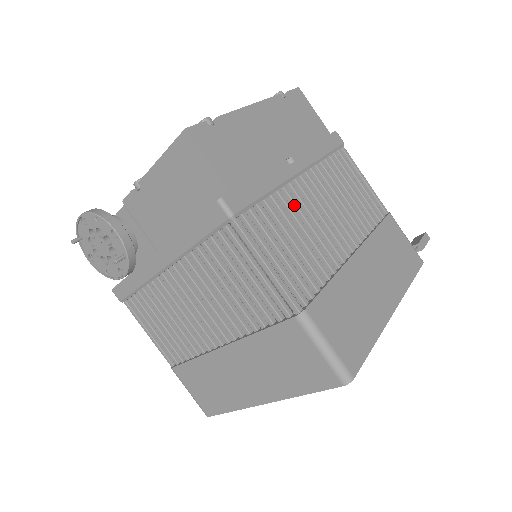
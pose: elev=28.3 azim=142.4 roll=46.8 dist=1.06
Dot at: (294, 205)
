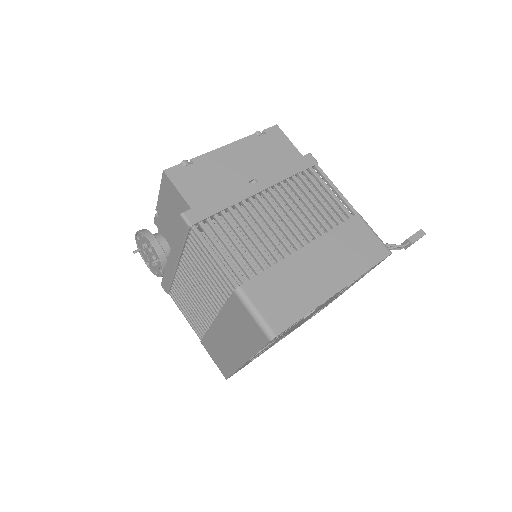
Dot at: (251, 214)
